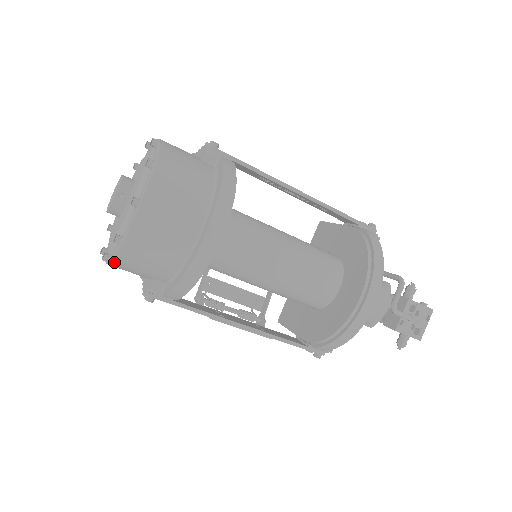
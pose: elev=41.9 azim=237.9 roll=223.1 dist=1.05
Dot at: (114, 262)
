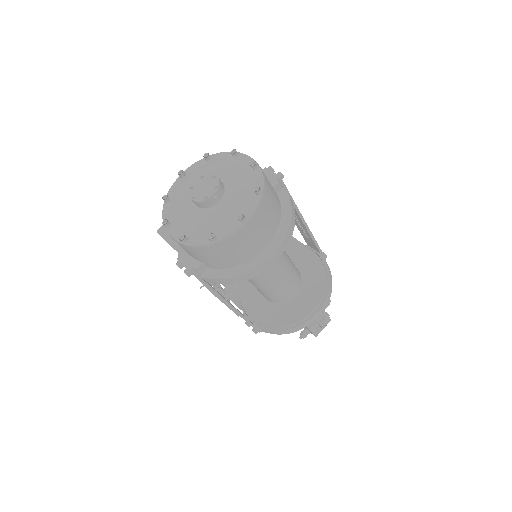
Dot at: (192, 247)
